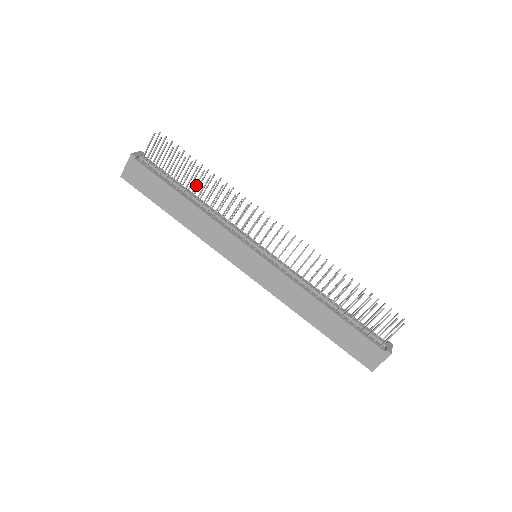
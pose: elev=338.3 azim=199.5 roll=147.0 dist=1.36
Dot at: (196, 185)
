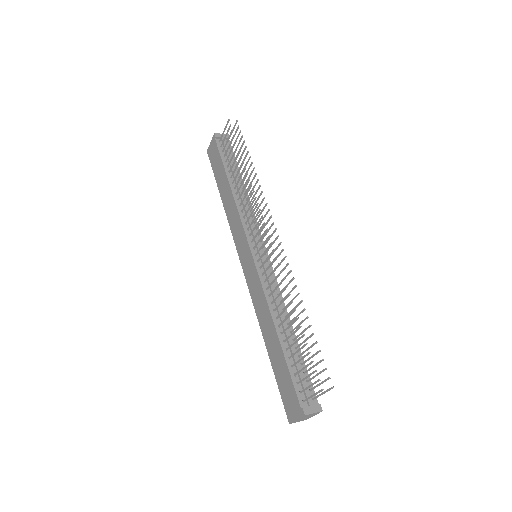
Dot at: (237, 173)
